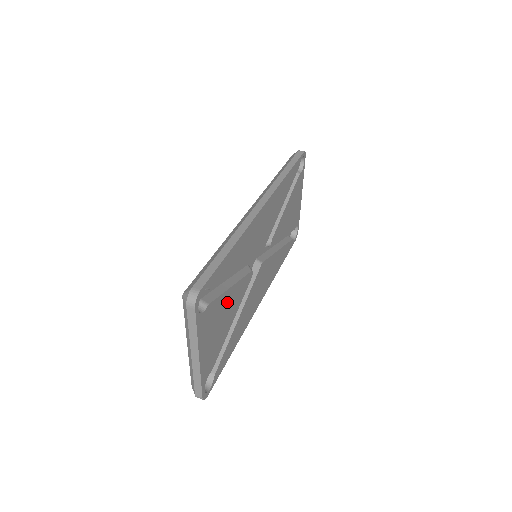
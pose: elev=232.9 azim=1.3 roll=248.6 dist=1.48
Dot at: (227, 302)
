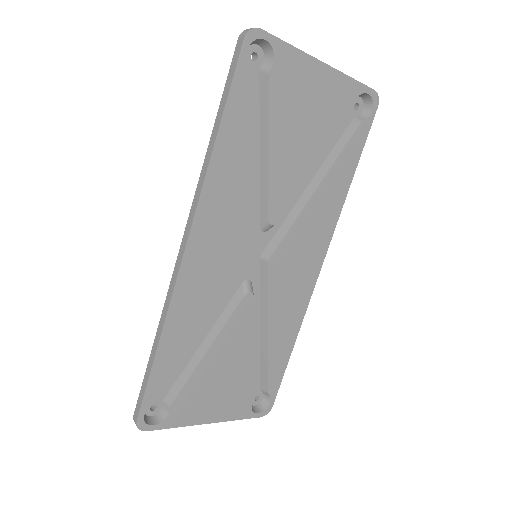
Dot at: (214, 363)
